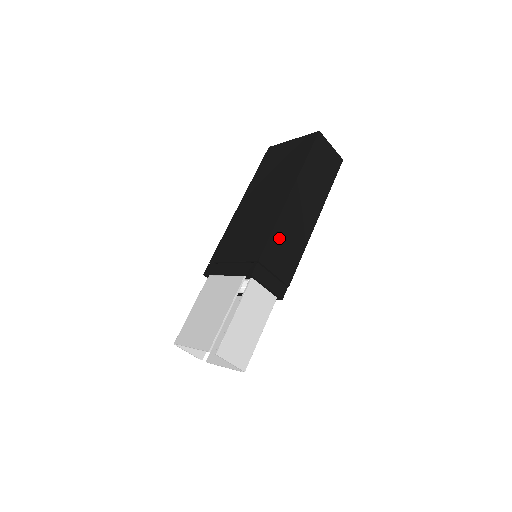
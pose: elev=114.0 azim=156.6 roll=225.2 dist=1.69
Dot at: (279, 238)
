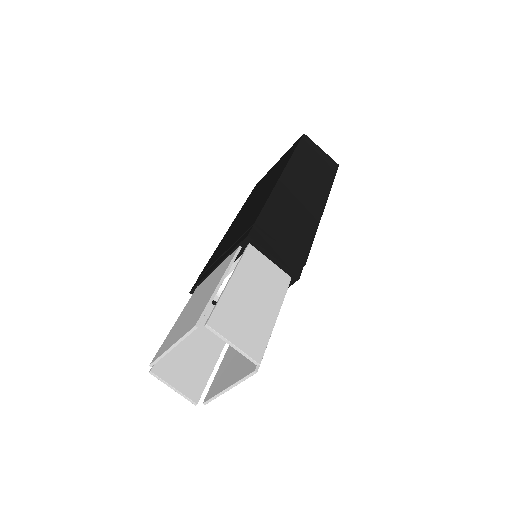
Dot at: (278, 209)
